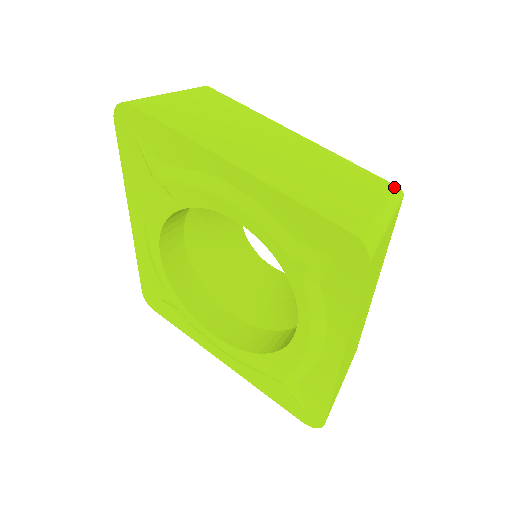
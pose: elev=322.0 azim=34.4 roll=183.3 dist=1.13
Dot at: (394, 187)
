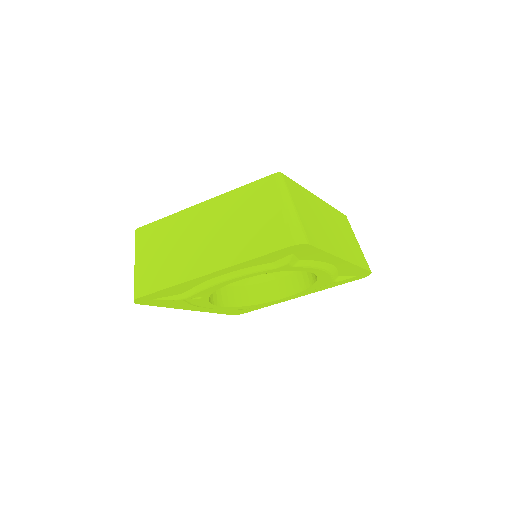
Dot at: (273, 177)
